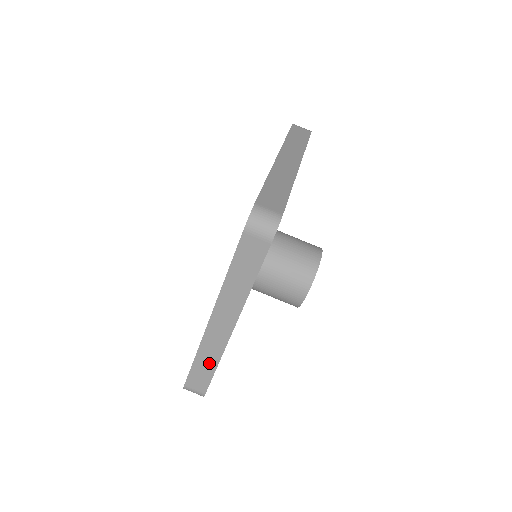
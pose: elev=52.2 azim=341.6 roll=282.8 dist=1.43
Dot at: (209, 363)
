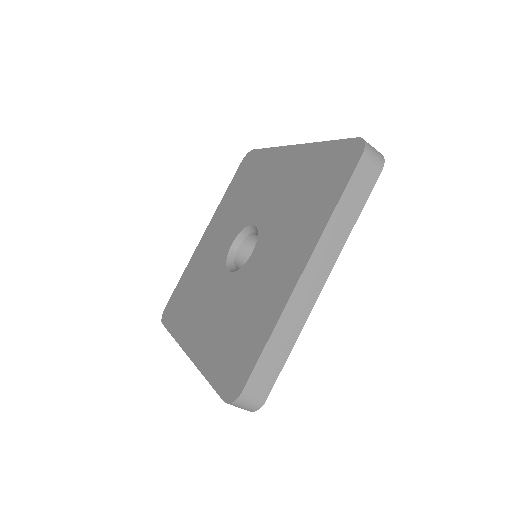
Dot at: (285, 342)
